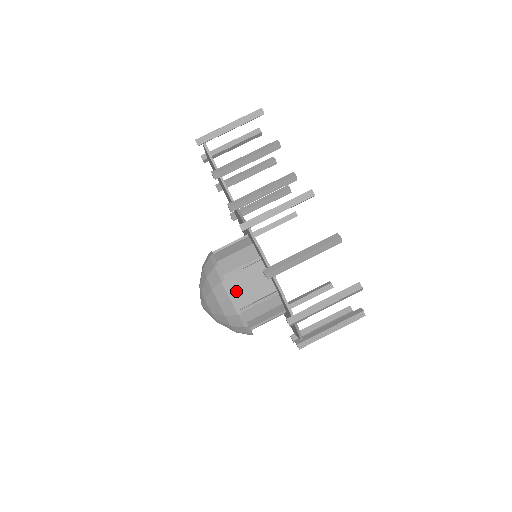
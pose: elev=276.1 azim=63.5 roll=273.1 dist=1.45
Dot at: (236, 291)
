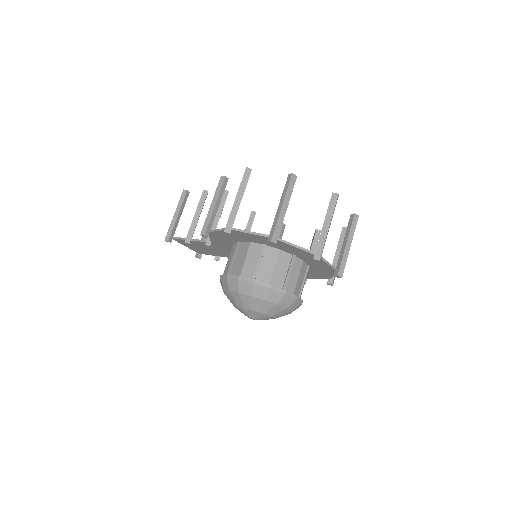
Dot at: (239, 273)
